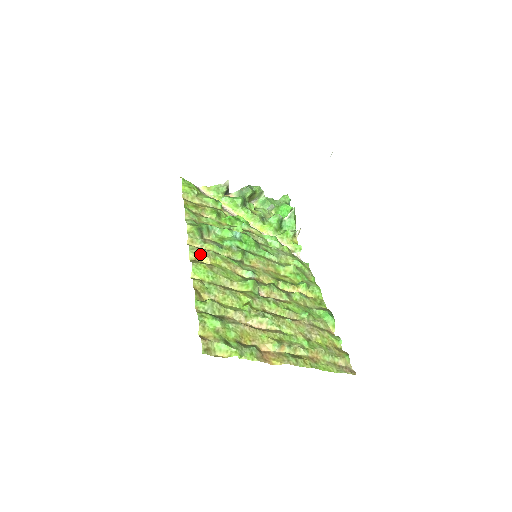
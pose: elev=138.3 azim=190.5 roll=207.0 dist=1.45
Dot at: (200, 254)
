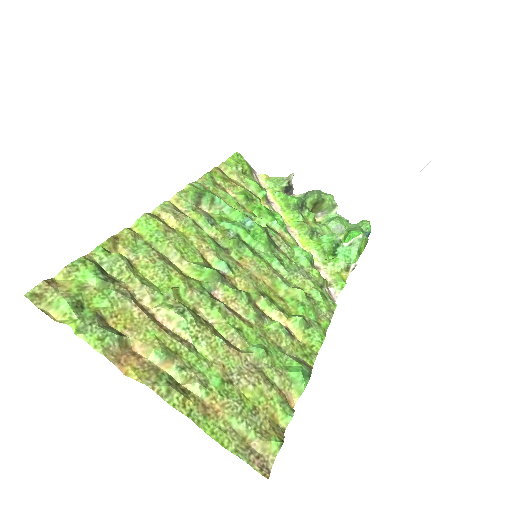
Dot at: (169, 212)
